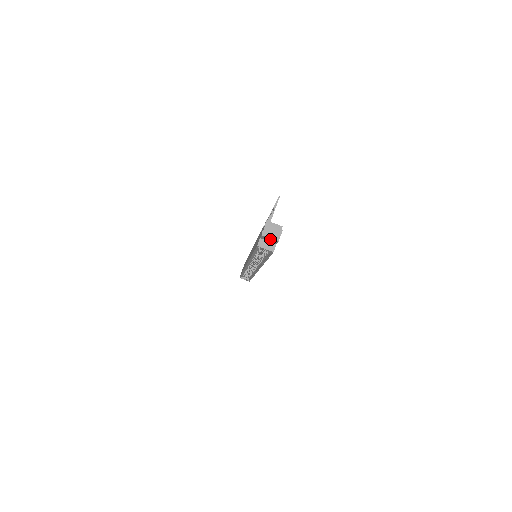
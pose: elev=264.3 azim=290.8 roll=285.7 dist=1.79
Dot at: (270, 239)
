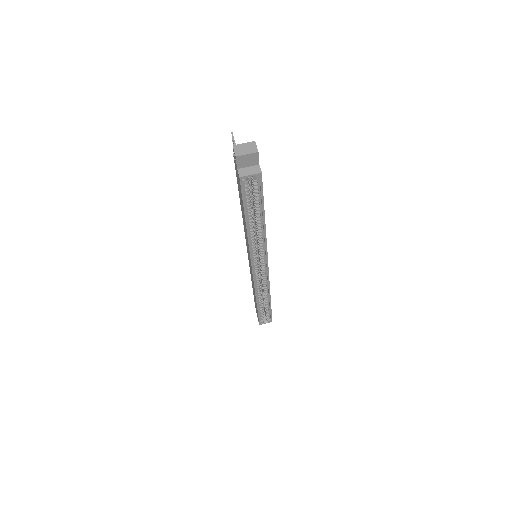
Dot at: (248, 157)
